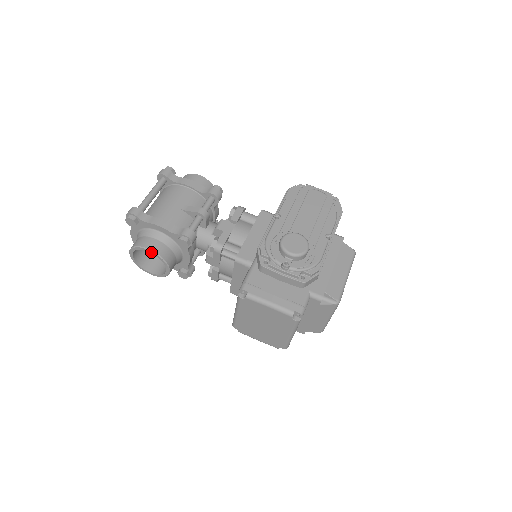
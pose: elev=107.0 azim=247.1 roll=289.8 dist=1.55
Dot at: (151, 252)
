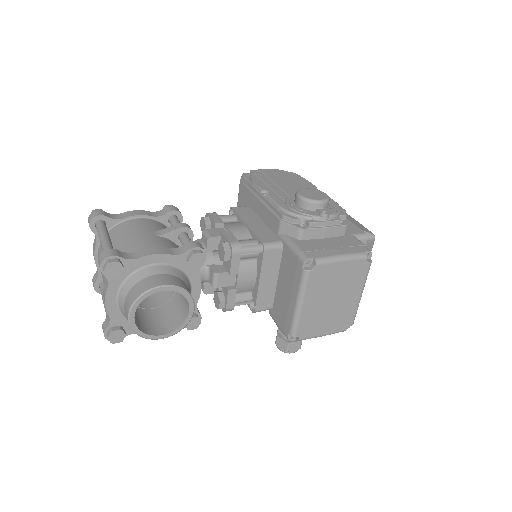
Dot at: (168, 289)
